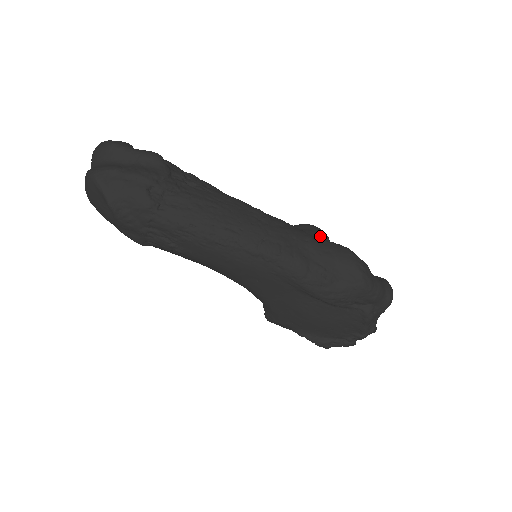
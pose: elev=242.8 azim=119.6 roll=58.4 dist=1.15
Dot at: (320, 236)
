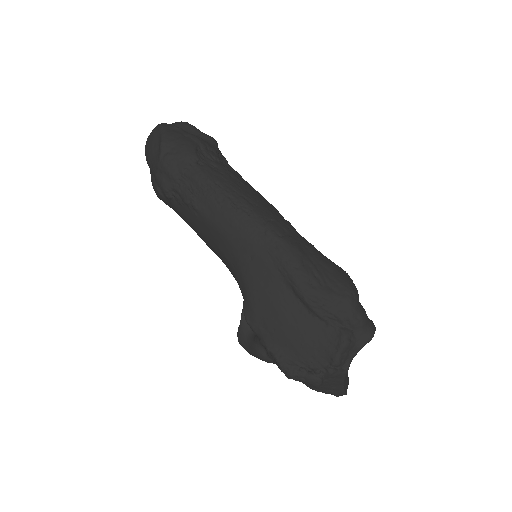
Dot at: occluded
